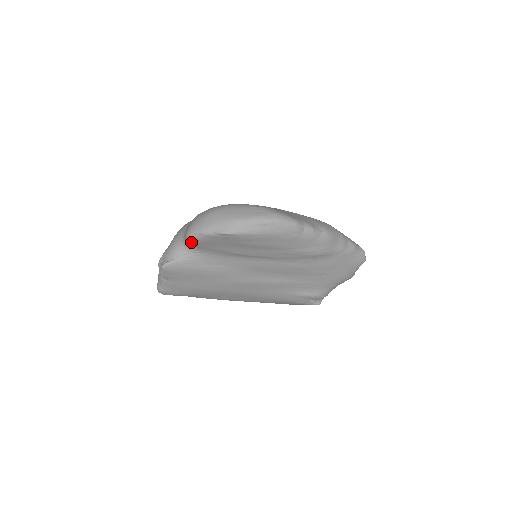
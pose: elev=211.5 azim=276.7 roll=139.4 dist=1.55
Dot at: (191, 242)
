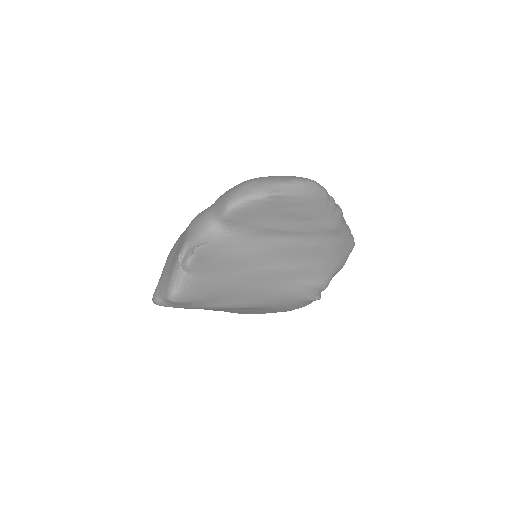
Dot at: (231, 214)
